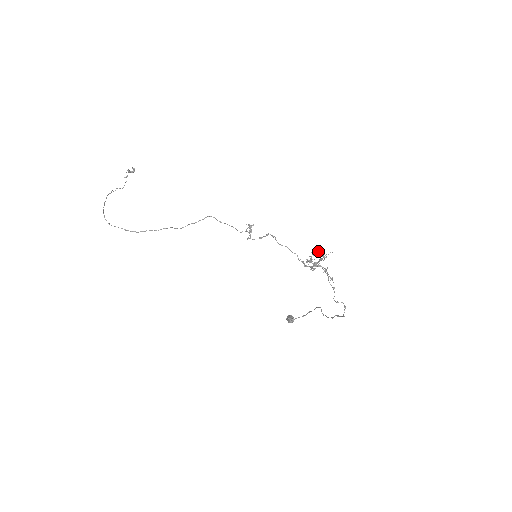
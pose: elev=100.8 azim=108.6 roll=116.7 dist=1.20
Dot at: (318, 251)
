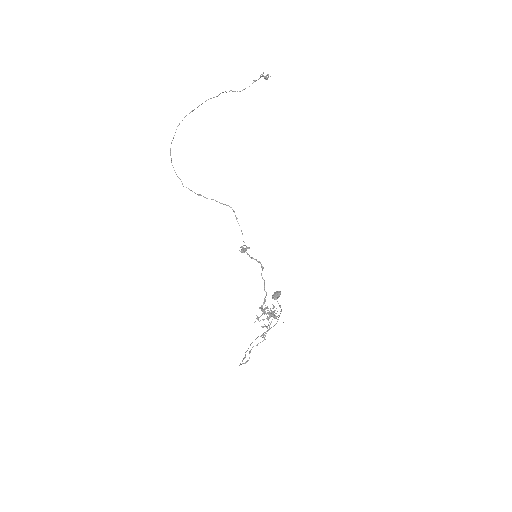
Dot at: (274, 312)
